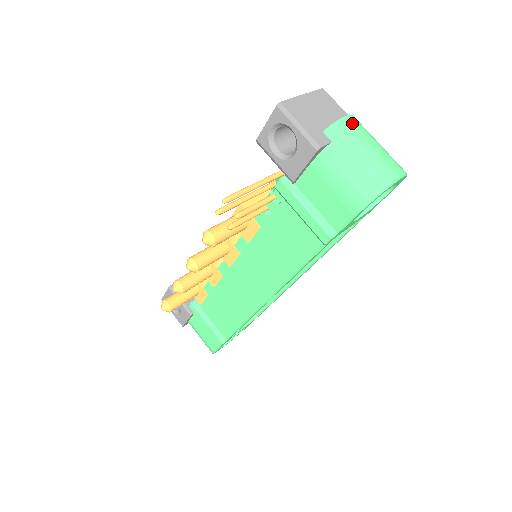
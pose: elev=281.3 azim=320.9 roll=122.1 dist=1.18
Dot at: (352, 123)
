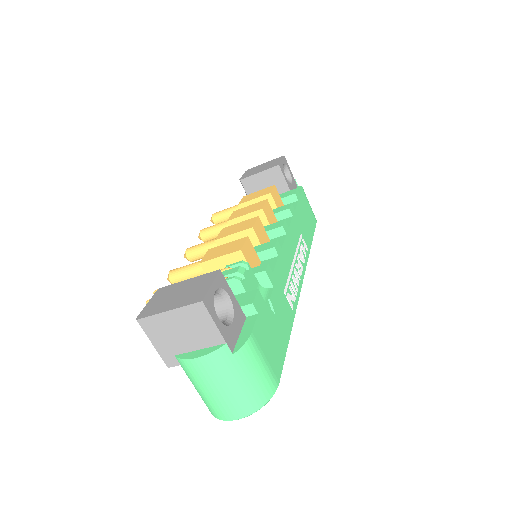
Dot at: (201, 366)
